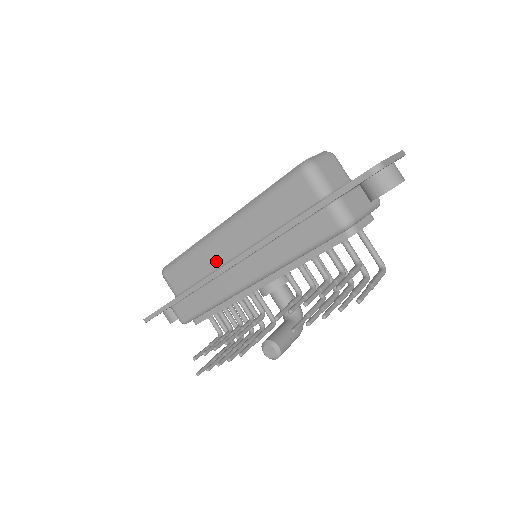
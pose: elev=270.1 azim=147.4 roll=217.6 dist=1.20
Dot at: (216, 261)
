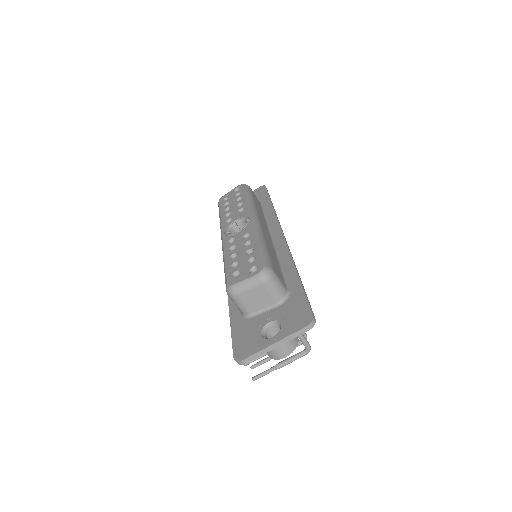
Dot at: occluded
